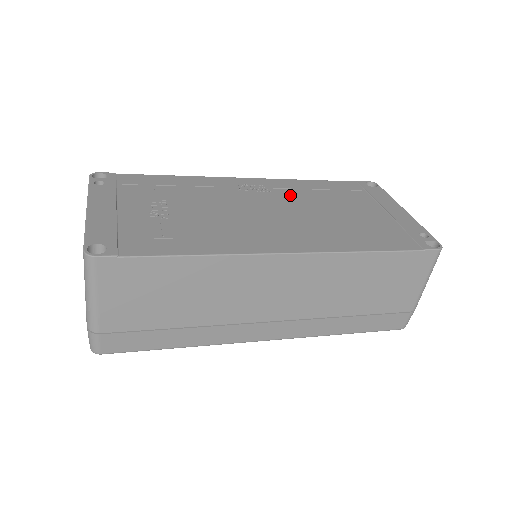
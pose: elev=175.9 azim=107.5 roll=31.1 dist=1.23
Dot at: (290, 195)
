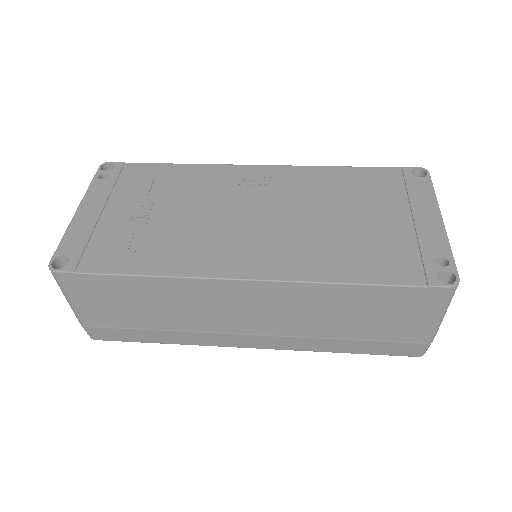
Dot at: (297, 191)
